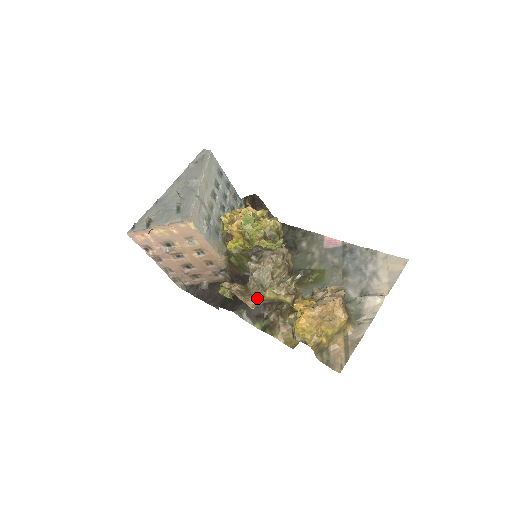
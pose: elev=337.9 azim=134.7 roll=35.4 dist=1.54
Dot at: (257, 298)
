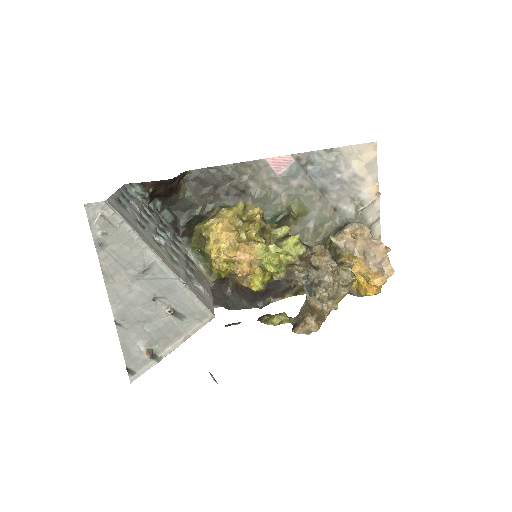
Dot at: occluded
